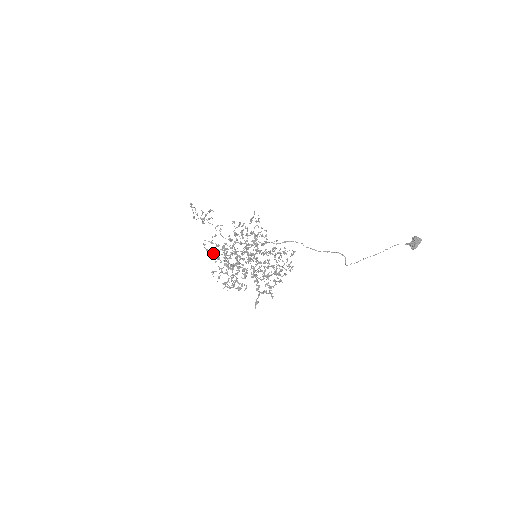
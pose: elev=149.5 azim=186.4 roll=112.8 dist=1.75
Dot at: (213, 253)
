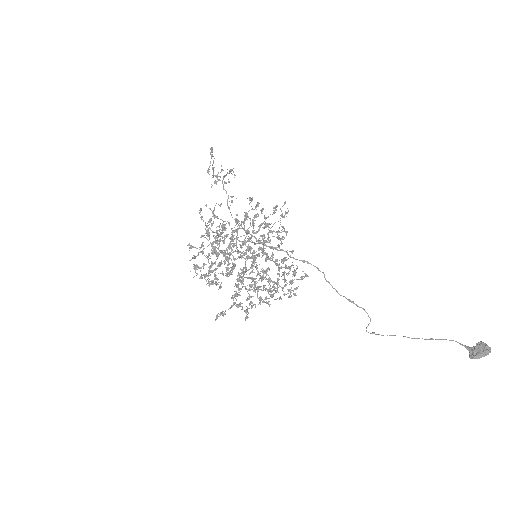
Dot at: occluded
